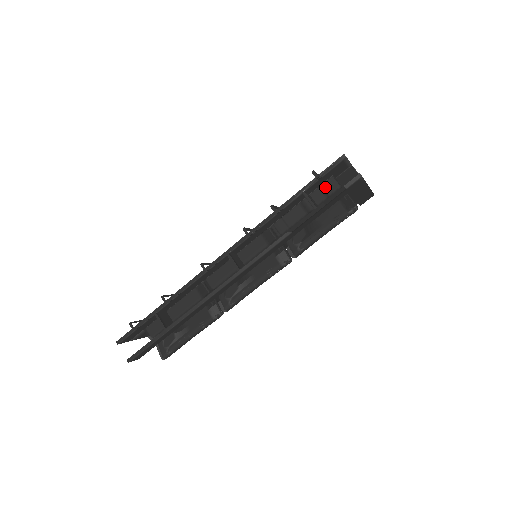
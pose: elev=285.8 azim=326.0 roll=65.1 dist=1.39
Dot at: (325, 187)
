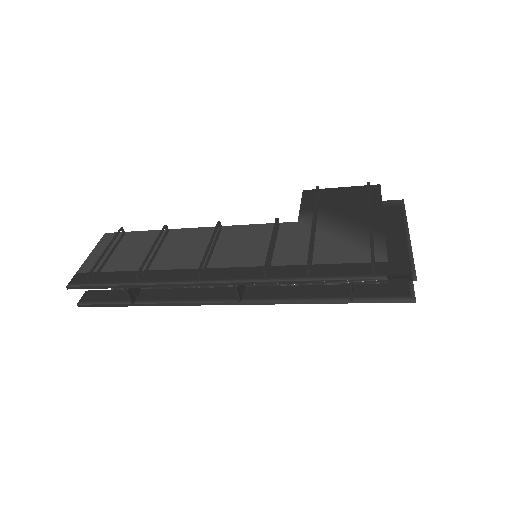
Dot at: occluded
